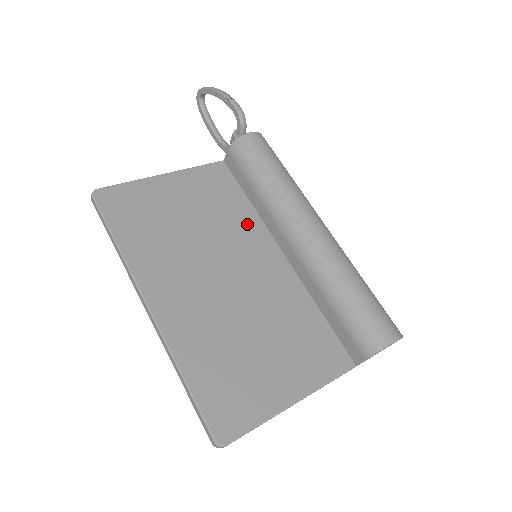
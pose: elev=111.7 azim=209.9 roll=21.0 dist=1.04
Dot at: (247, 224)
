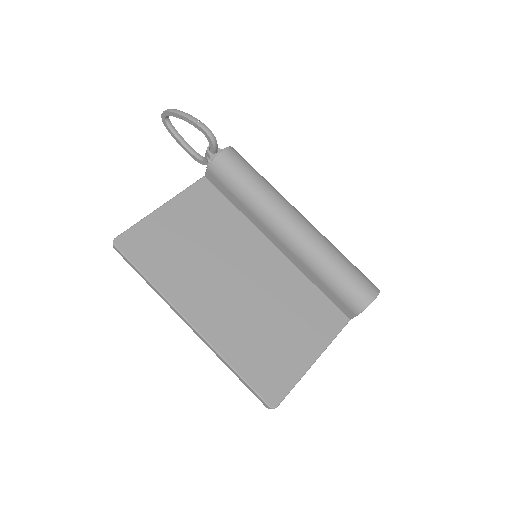
Dot at: (241, 229)
